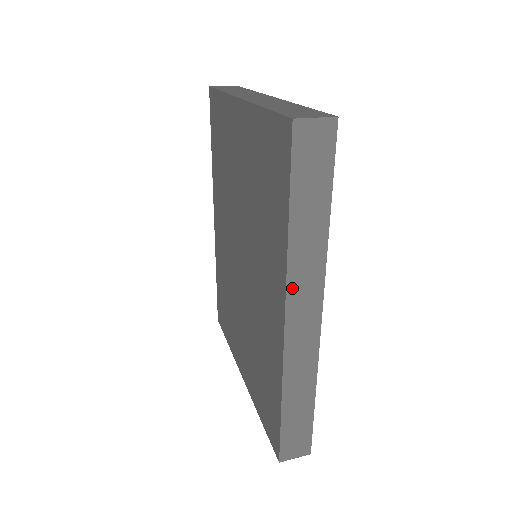
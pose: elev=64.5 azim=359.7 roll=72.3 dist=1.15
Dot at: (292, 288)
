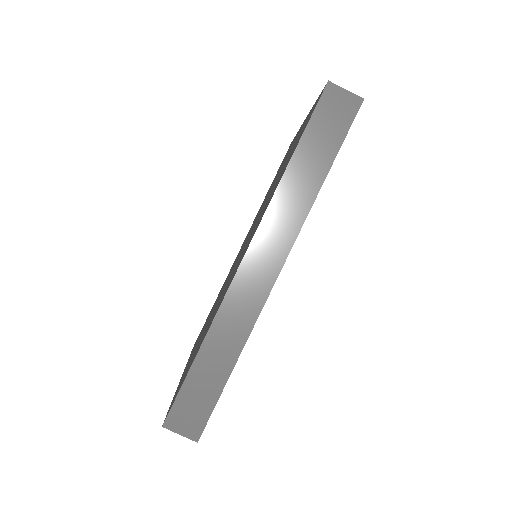
Dot at: (266, 224)
